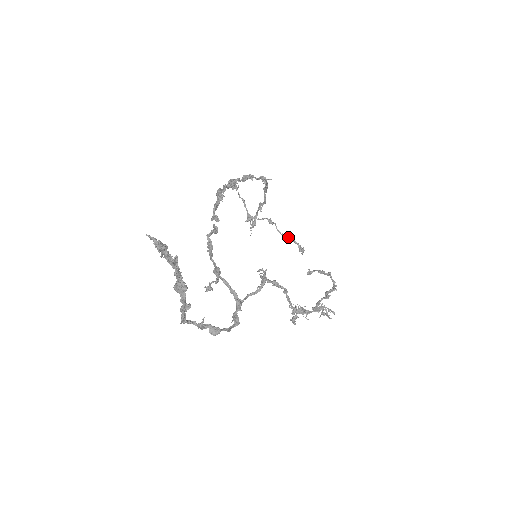
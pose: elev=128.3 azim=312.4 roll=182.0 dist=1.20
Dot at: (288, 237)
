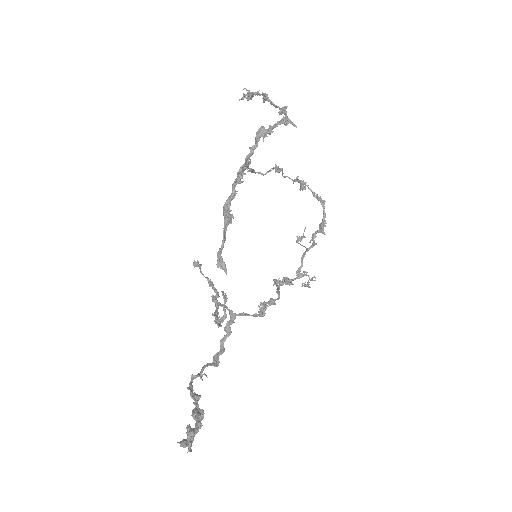
Dot at: (293, 180)
